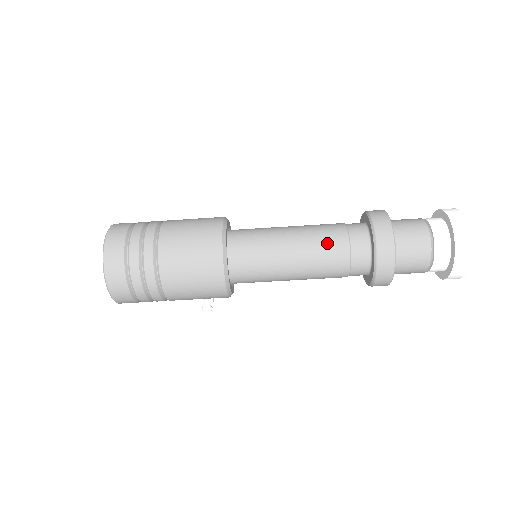
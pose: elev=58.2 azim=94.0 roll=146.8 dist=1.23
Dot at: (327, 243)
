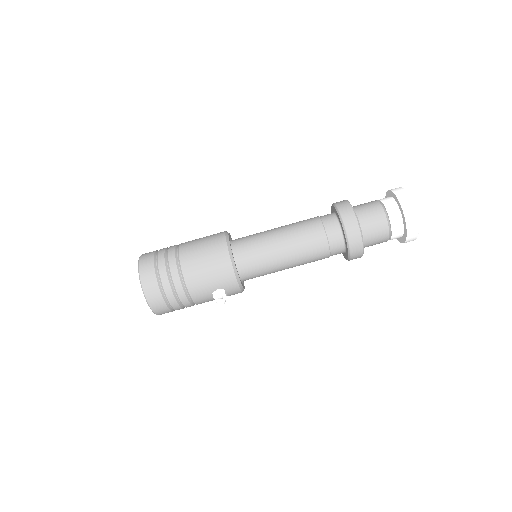
Dot at: (303, 222)
